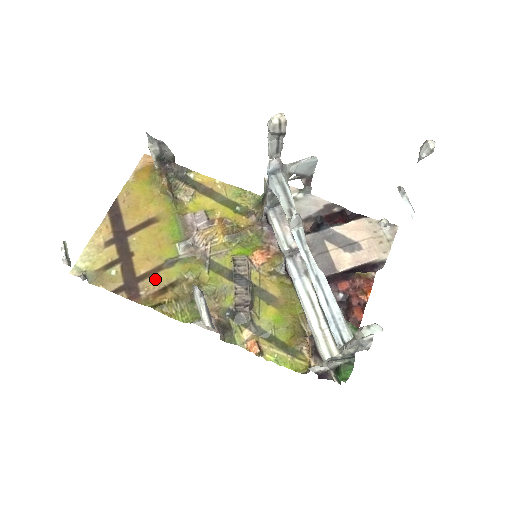
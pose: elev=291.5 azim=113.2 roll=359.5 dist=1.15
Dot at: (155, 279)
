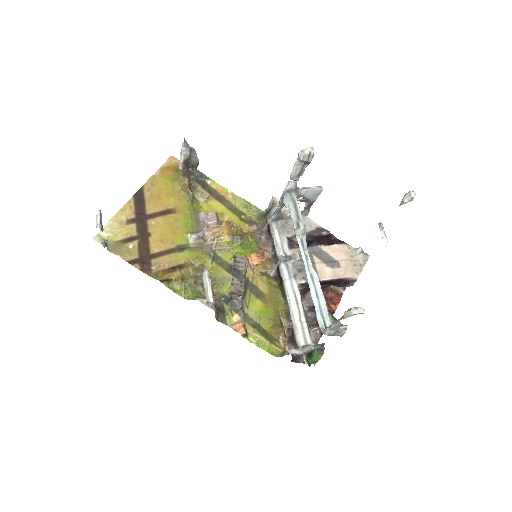
Dot at: (166, 259)
